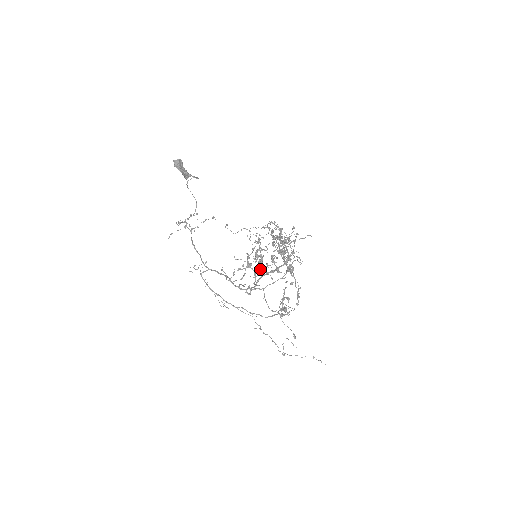
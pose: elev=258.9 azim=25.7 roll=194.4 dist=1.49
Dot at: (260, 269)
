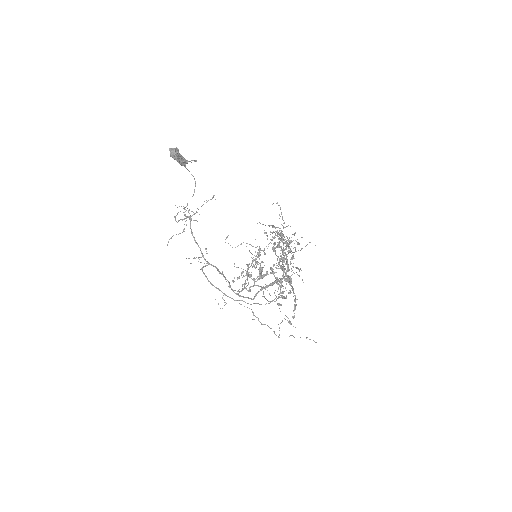
Dot at: (259, 276)
